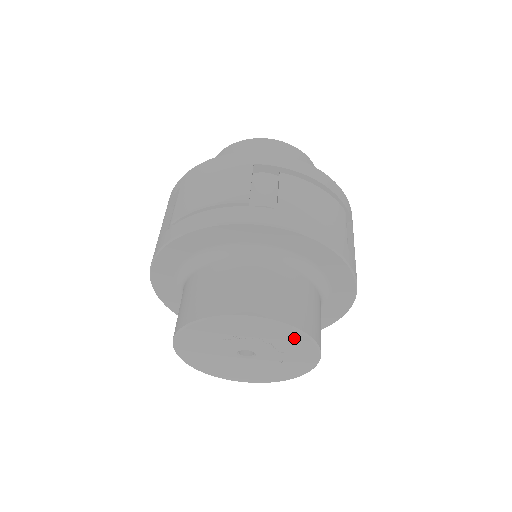
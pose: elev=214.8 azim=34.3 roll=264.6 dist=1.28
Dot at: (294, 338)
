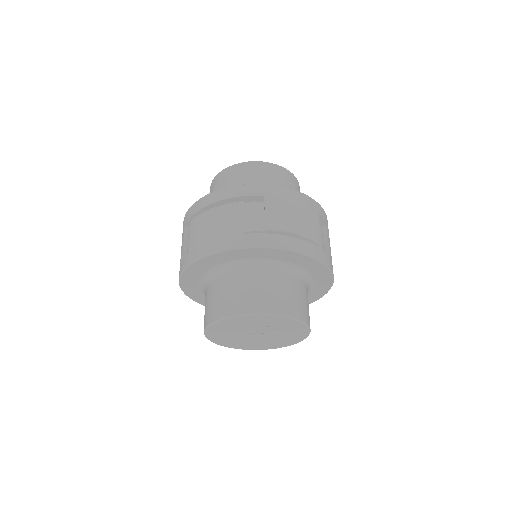
Dot at: (299, 337)
